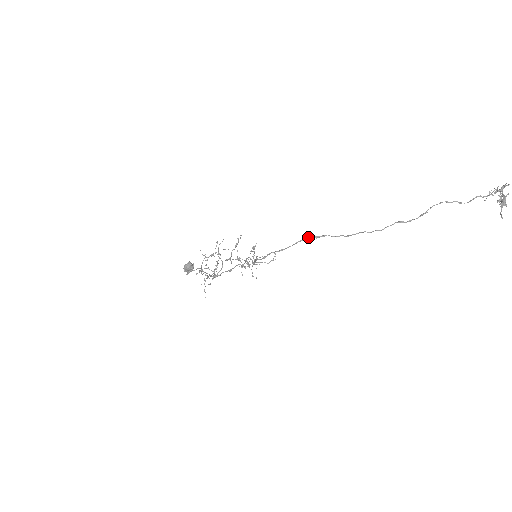
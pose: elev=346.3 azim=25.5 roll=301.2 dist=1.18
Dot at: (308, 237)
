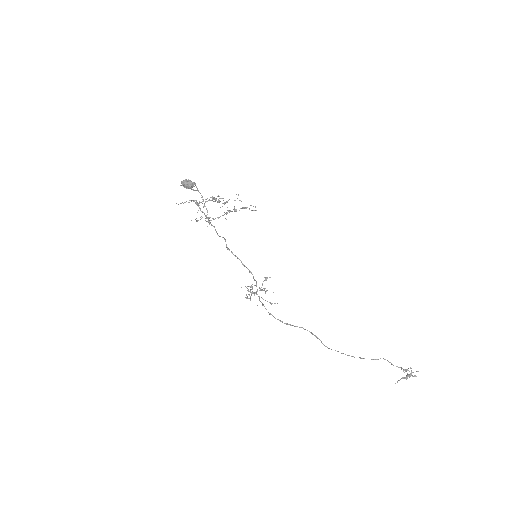
Dot at: occluded
